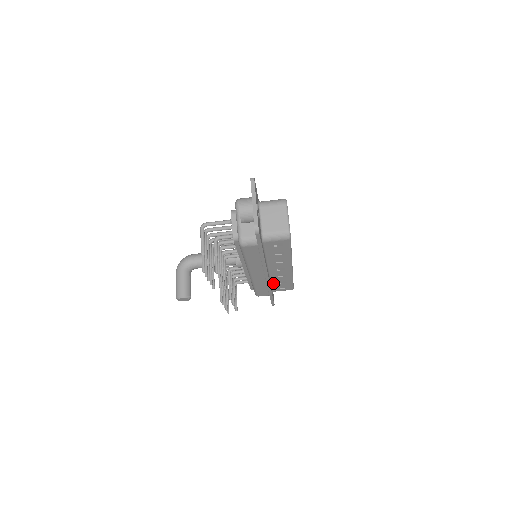
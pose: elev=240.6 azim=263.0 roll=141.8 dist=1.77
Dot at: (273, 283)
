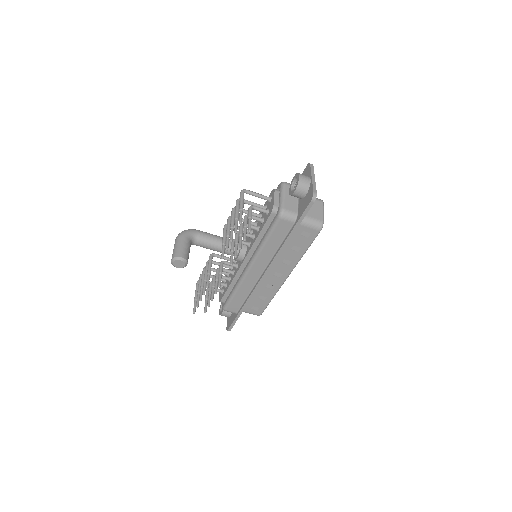
Dot at: (253, 295)
